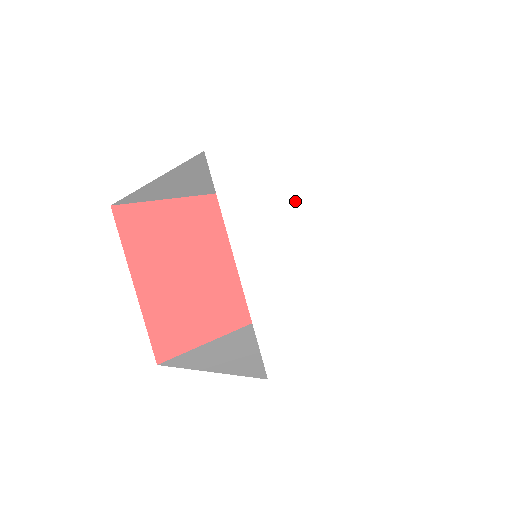
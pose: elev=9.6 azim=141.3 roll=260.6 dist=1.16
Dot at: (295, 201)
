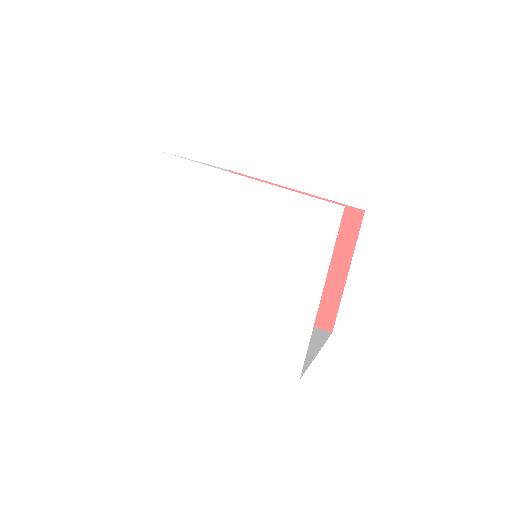
Dot at: (217, 218)
